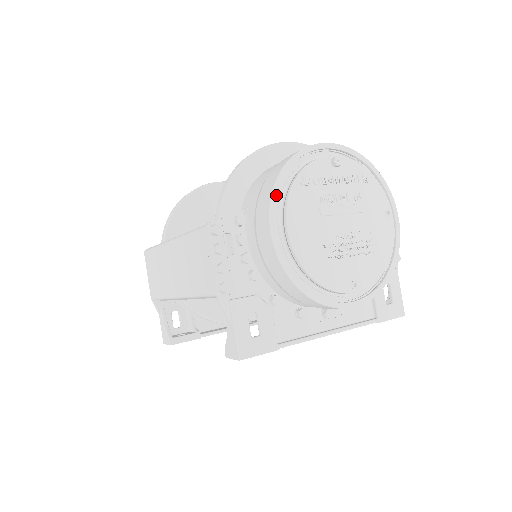
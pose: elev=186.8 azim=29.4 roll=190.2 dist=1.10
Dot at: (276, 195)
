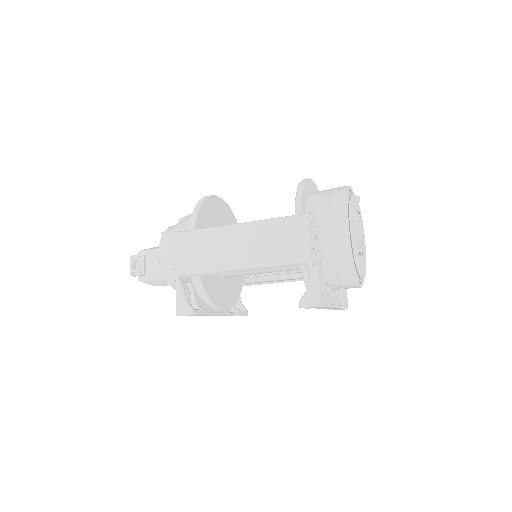
Dot at: (346, 207)
